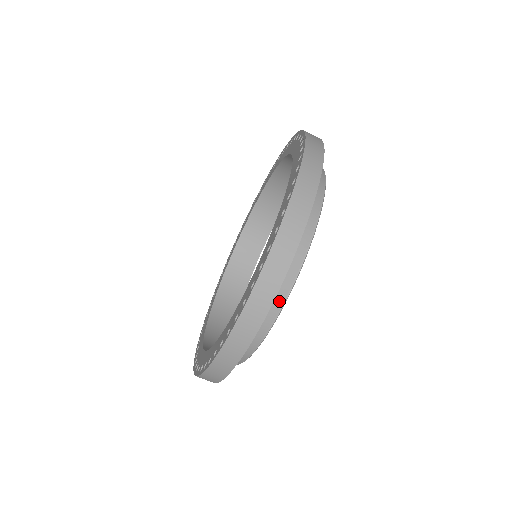
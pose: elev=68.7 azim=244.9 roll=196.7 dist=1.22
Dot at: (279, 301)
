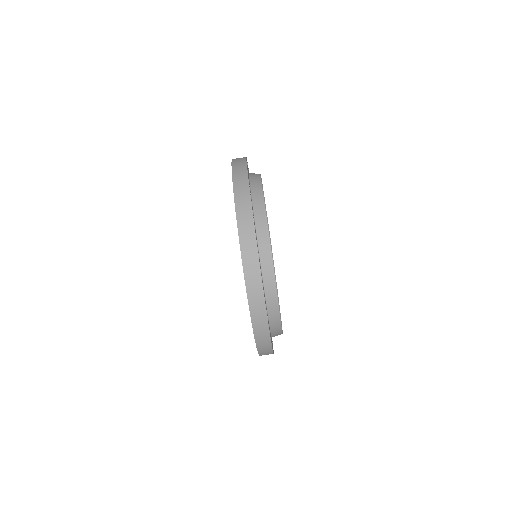
Dot at: (259, 198)
